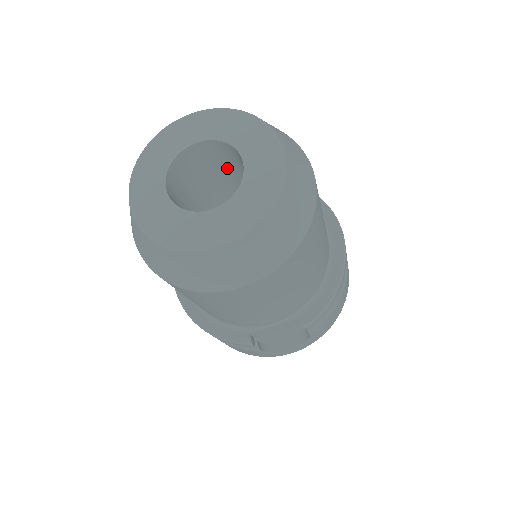
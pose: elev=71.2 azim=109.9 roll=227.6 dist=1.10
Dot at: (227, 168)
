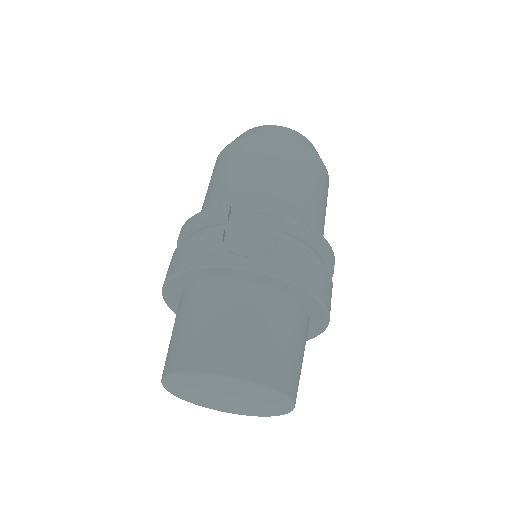
Dot at: occluded
